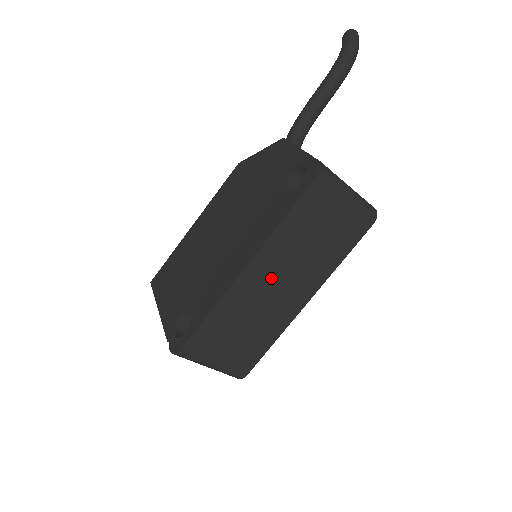
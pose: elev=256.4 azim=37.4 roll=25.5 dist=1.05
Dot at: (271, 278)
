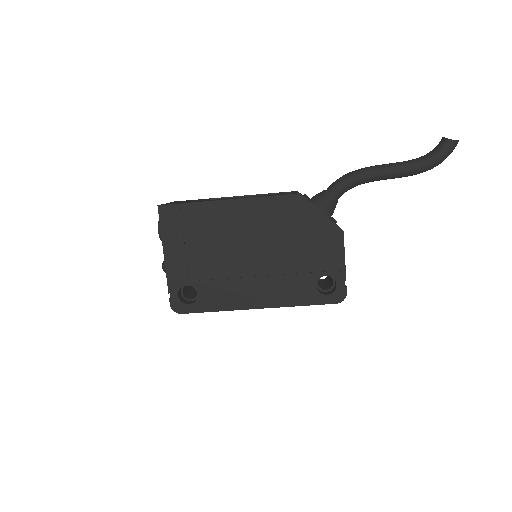
Dot at: occluded
